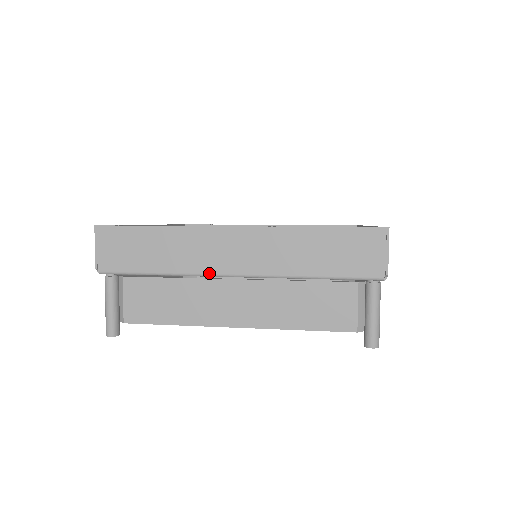
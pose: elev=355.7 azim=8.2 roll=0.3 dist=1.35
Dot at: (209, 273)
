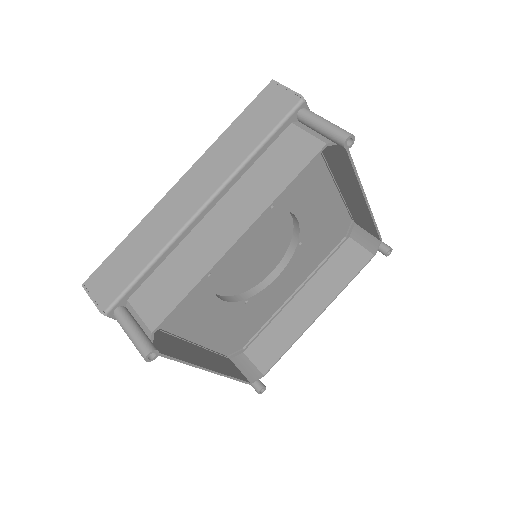
Dot at: (184, 224)
